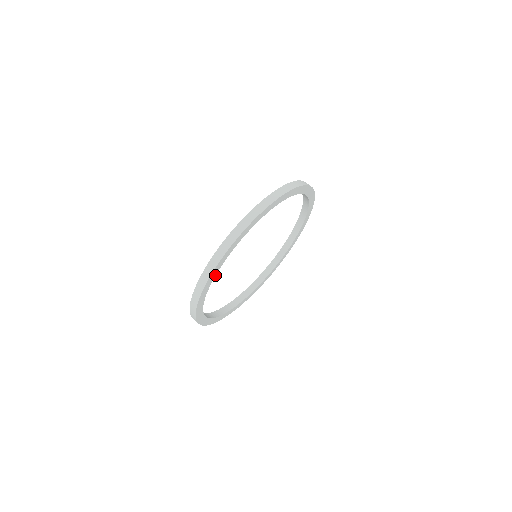
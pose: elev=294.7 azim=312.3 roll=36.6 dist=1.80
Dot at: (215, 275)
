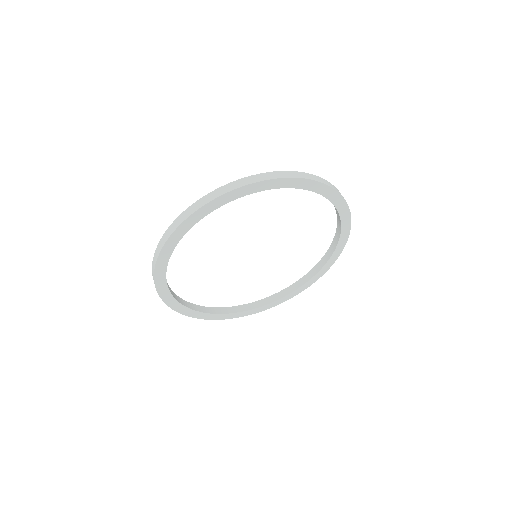
Dot at: (175, 246)
